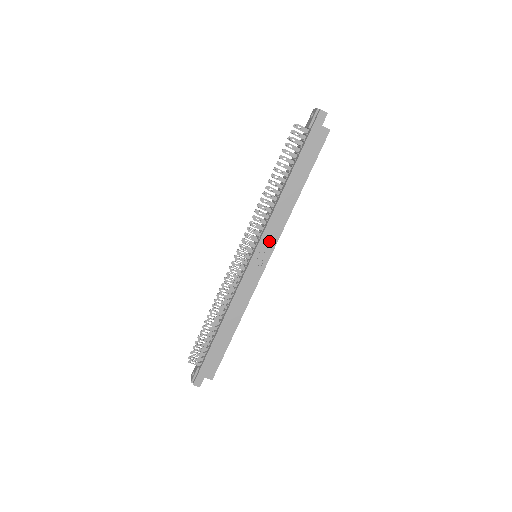
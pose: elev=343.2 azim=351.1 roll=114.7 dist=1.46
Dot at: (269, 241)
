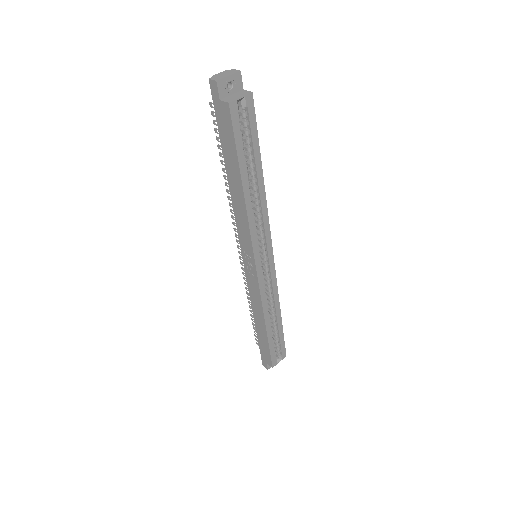
Dot at: (246, 244)
